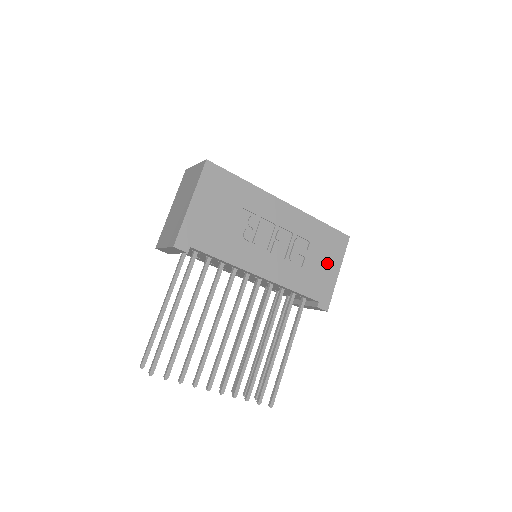
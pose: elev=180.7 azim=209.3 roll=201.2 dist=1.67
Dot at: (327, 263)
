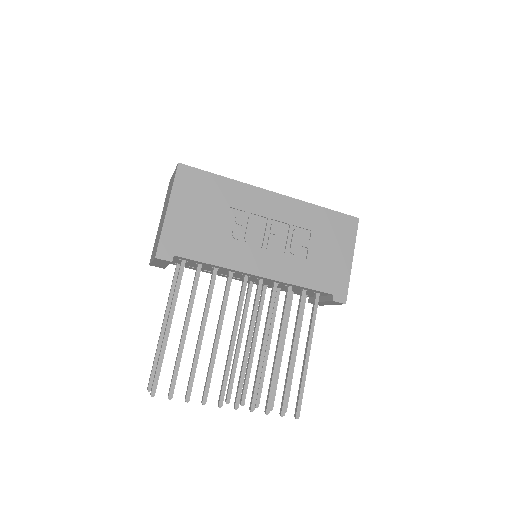
Dot at: (336, 251)
